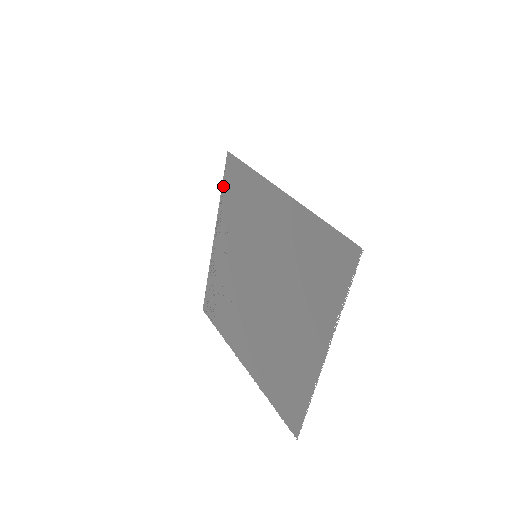
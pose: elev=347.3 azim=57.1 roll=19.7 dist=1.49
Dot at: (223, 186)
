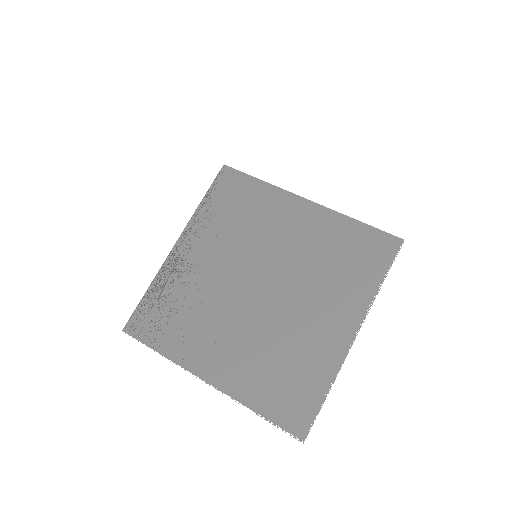
Dot at: (208, 193)
